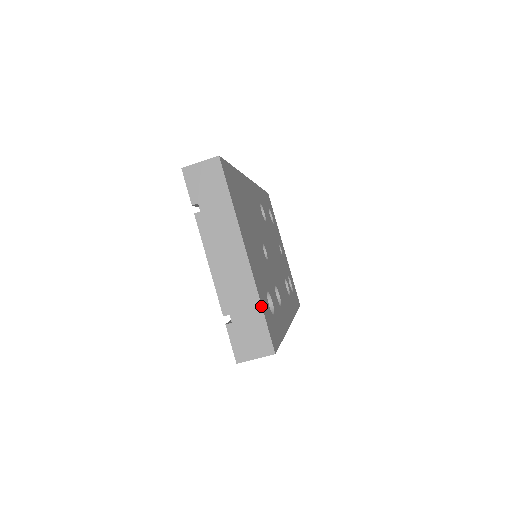
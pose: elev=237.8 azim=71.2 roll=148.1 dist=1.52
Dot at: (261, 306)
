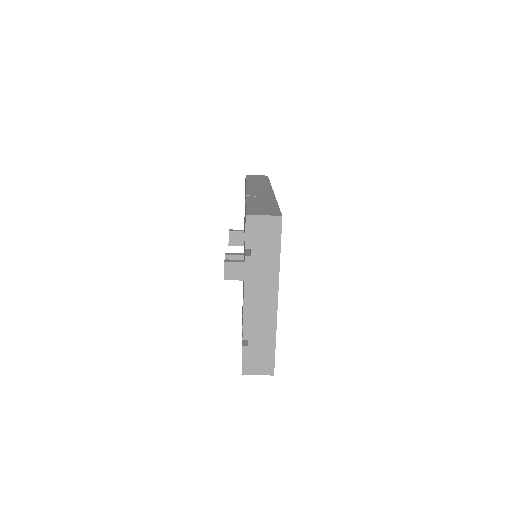
Dot at: (275, 340)
